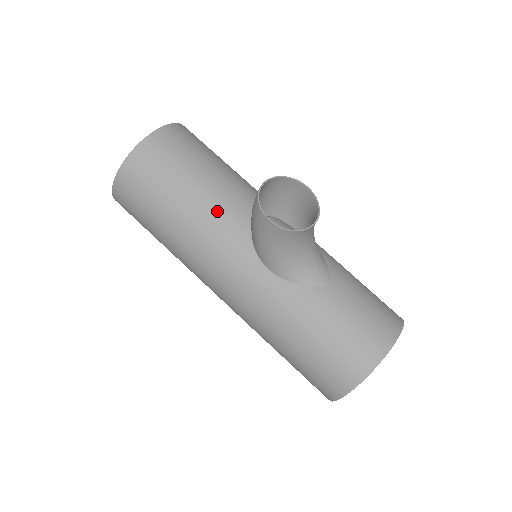
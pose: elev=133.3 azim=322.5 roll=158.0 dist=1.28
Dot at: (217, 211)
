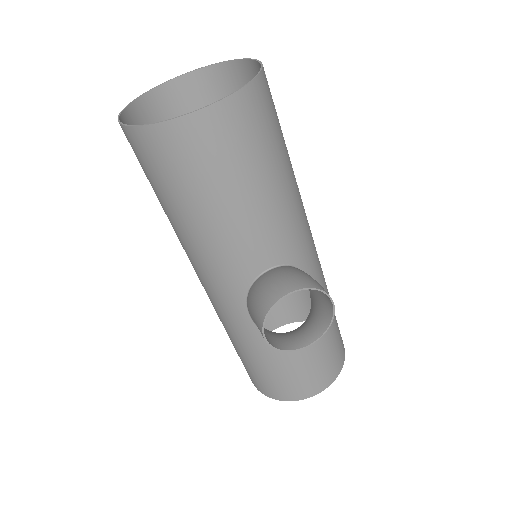
Dot at: (230, 247)
